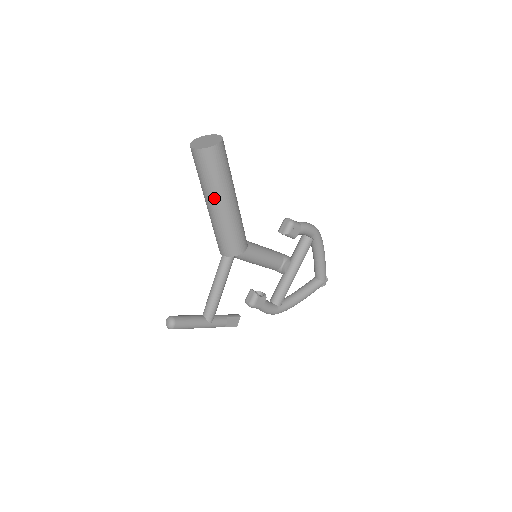
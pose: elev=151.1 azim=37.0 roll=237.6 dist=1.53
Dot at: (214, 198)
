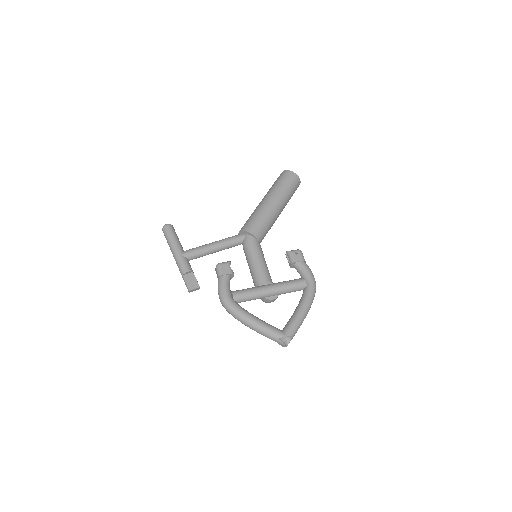
Dot at: (268, 194)
